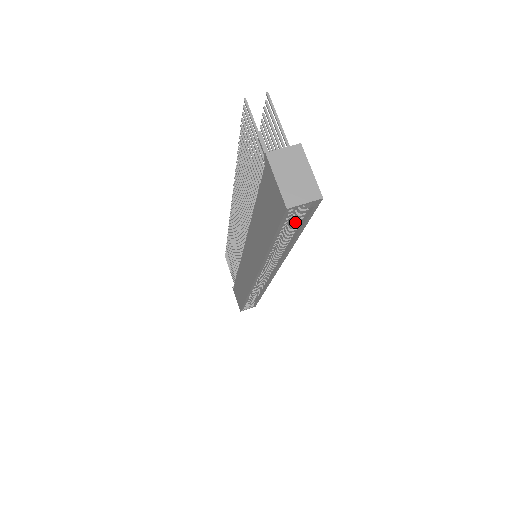
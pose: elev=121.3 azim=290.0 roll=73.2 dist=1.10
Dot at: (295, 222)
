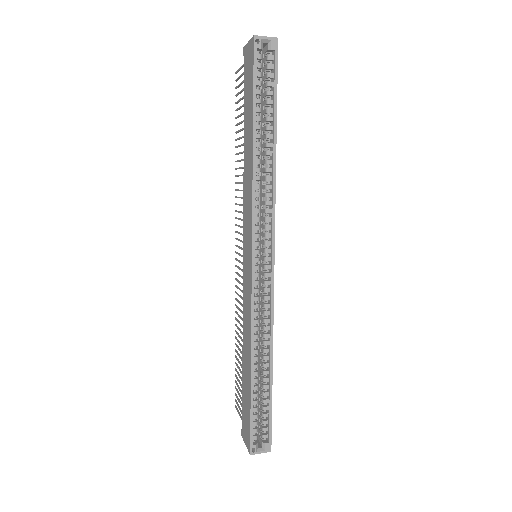
Dot at: (268, 91)
